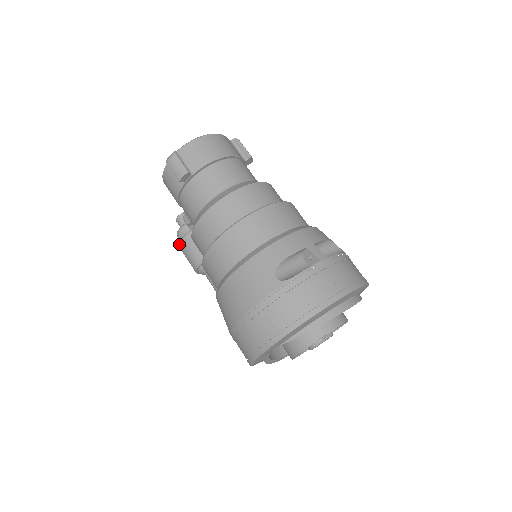
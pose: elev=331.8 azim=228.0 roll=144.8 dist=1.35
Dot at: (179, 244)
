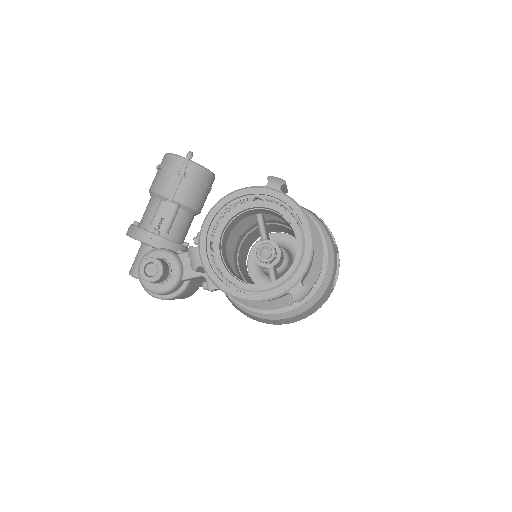
Dot at: occluded
